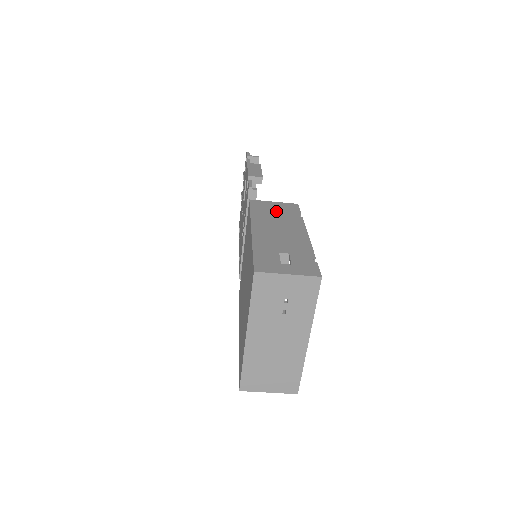
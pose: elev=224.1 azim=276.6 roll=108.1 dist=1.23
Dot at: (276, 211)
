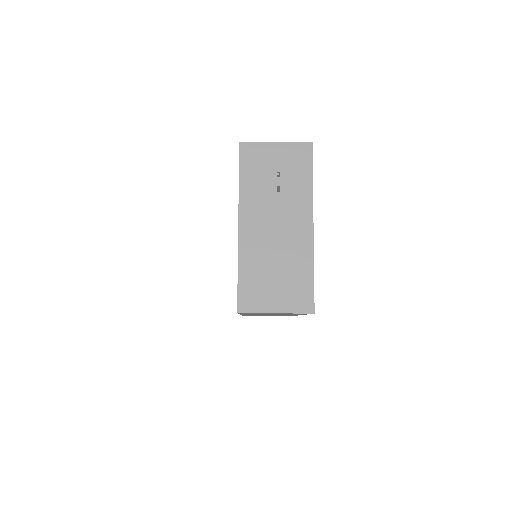
Dot at: occluded
